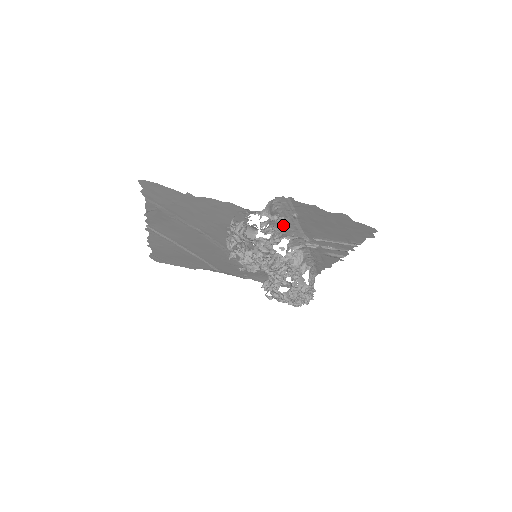
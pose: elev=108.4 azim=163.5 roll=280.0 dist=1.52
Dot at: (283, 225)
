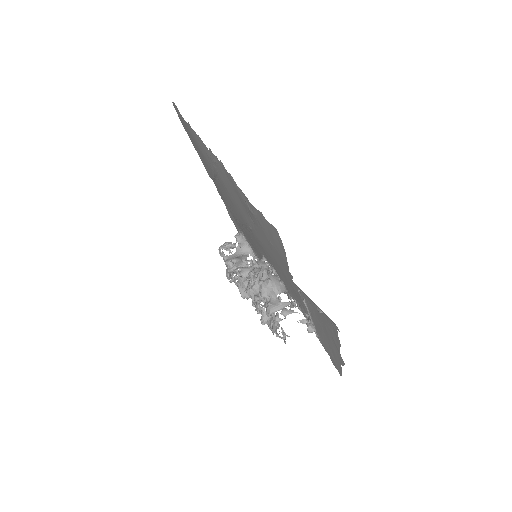
Dot at: occluded
